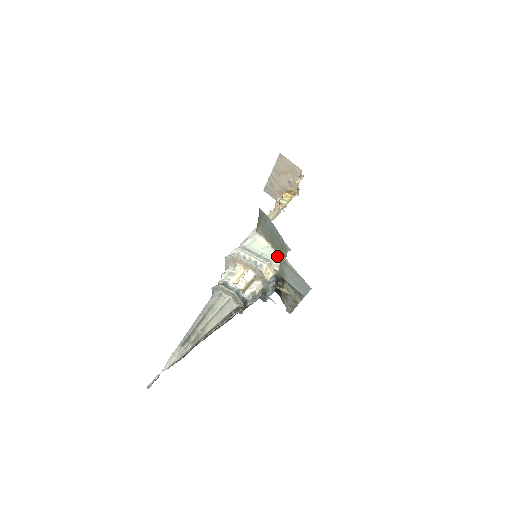
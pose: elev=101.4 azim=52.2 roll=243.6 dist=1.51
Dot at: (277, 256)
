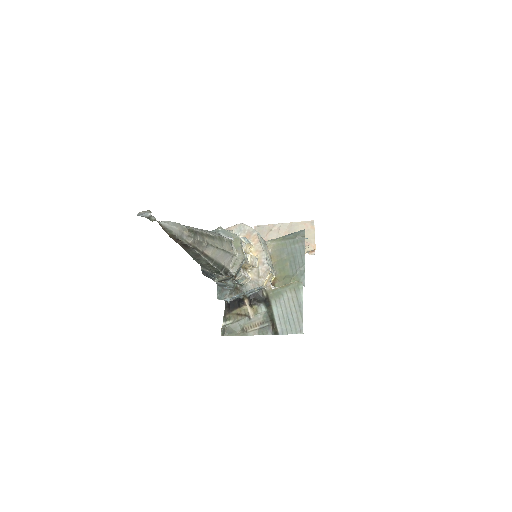
Dot at: (273, 277)
